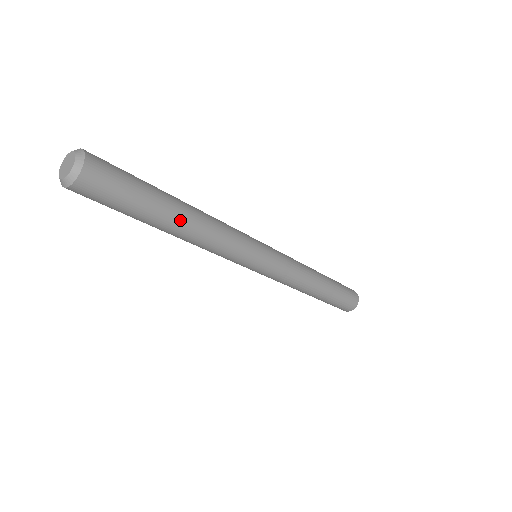
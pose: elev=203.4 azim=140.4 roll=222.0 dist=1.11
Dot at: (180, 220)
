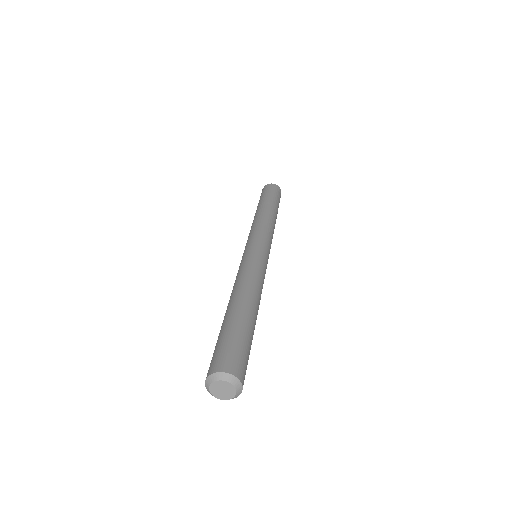
Dot at: occluded
